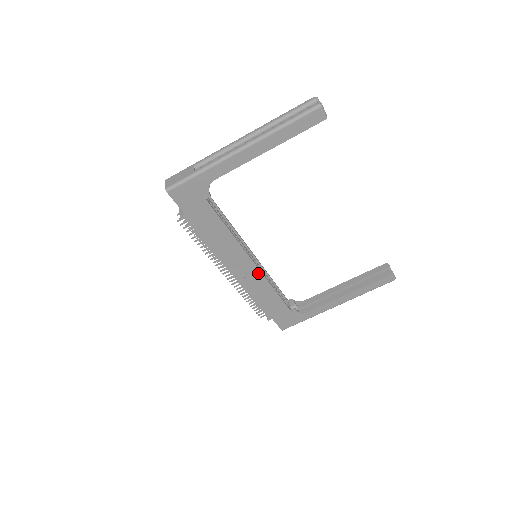
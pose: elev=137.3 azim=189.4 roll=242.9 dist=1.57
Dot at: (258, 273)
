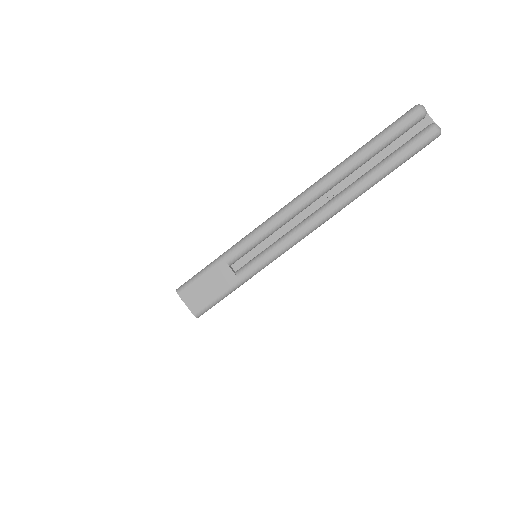
Dot at: occluded
